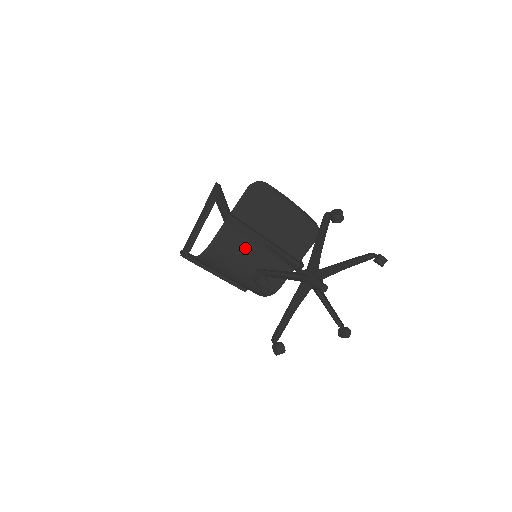
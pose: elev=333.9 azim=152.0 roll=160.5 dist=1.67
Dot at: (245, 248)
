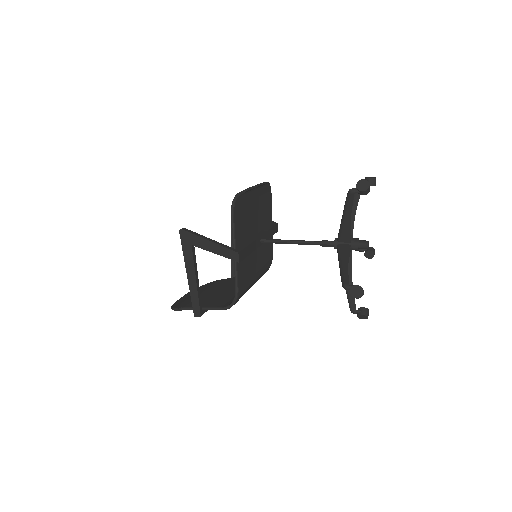
Dot at: (251, 260)
